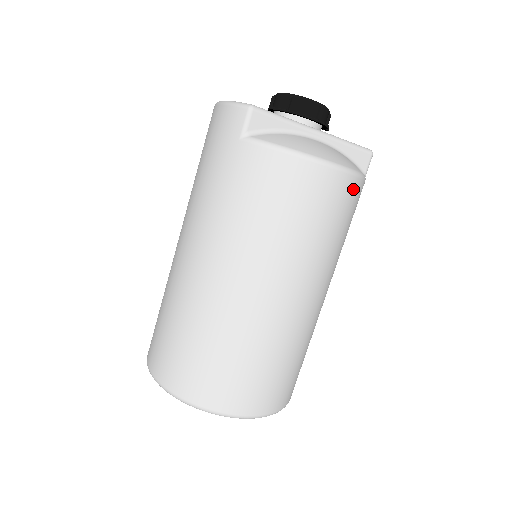
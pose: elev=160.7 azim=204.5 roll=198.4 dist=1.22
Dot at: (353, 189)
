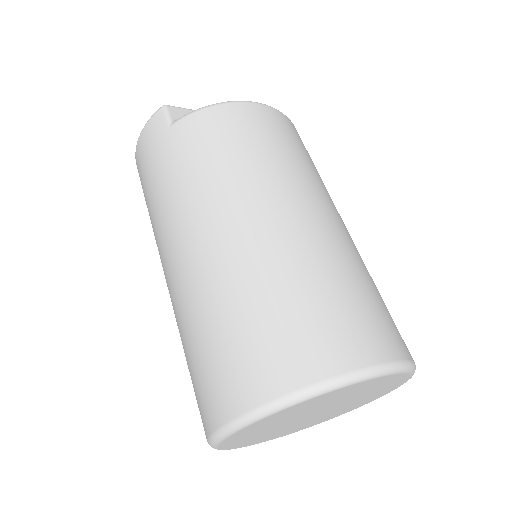
Dot at: (292, 126)
